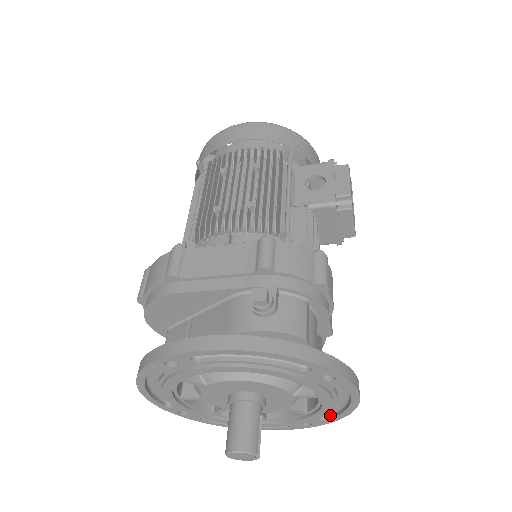
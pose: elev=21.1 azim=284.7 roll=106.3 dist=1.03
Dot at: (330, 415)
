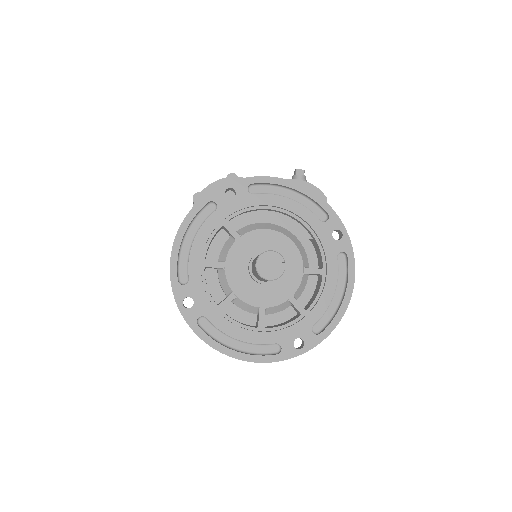
Dot at: (323, 329)
